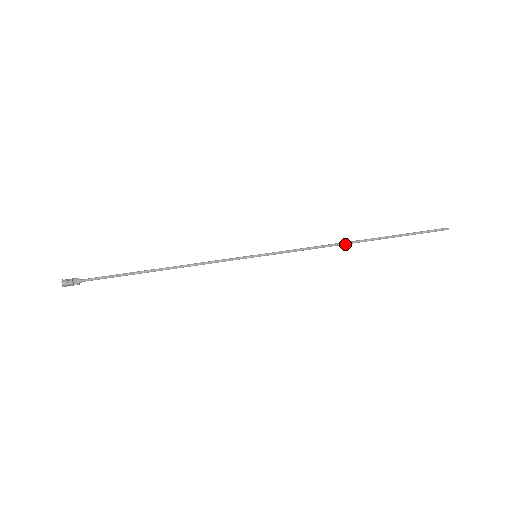
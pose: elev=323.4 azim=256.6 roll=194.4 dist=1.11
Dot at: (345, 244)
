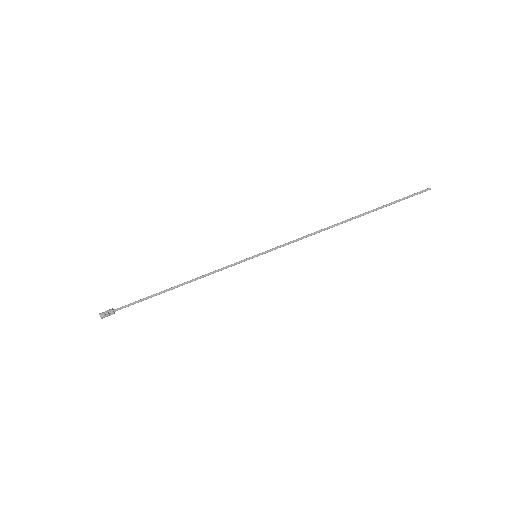
Dot at: (334, 226)
